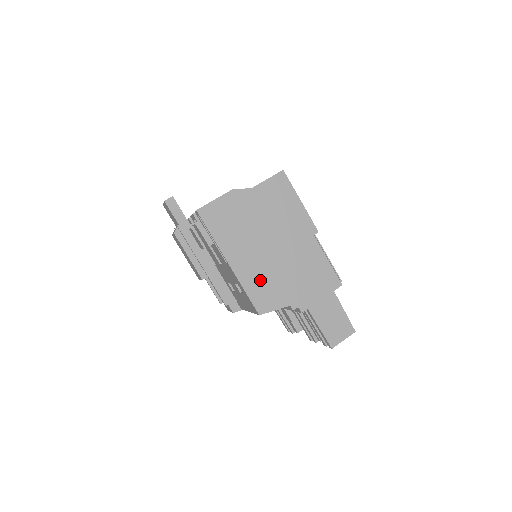
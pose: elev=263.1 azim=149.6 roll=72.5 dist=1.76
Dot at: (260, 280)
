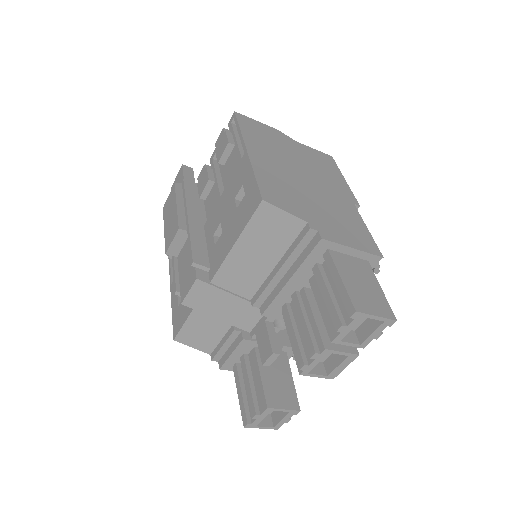
Dot at: (278, 182)
